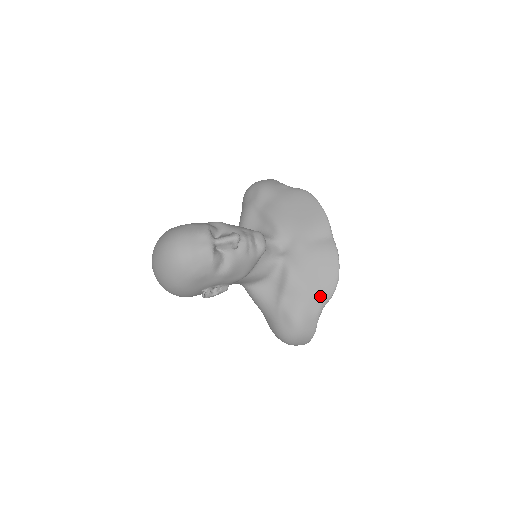
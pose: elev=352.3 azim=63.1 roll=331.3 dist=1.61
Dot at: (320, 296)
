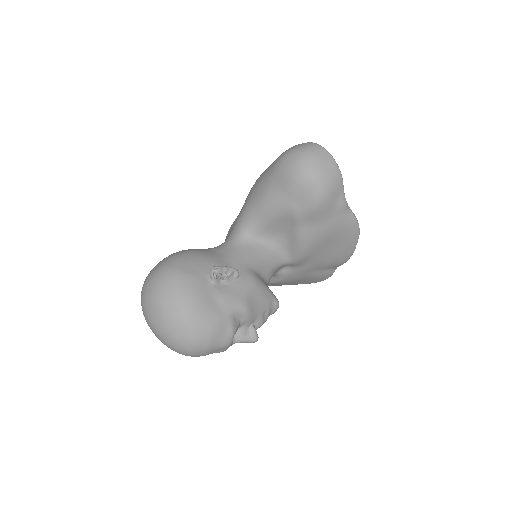
Dot at: occluded
